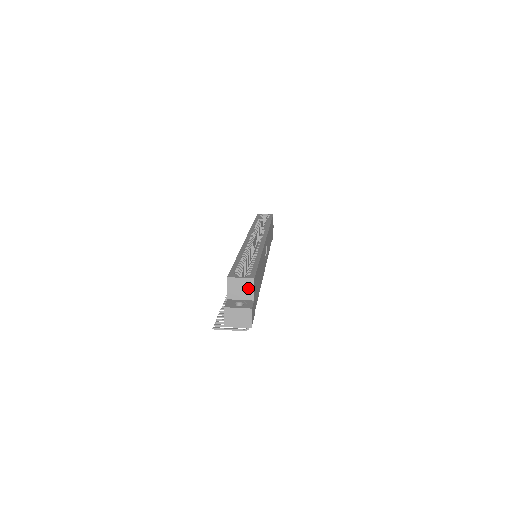
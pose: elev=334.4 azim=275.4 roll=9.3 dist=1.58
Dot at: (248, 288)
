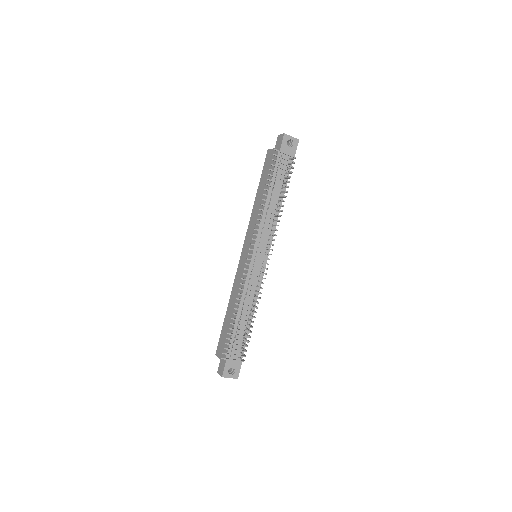
Dot at: occluded
